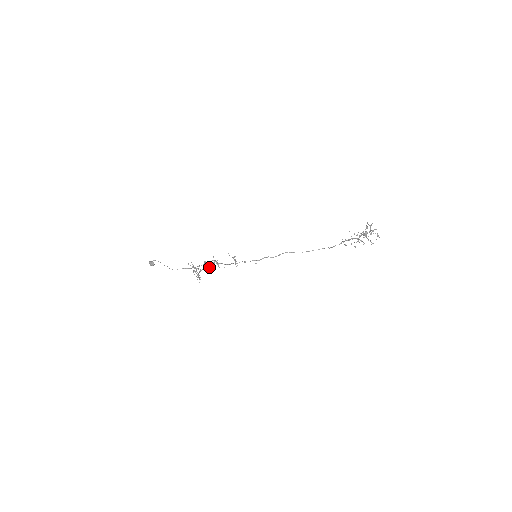
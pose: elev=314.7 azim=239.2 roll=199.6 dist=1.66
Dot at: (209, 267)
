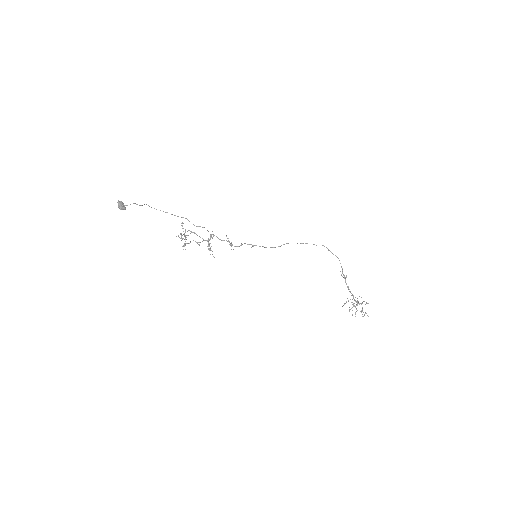
Dot at: occluded
